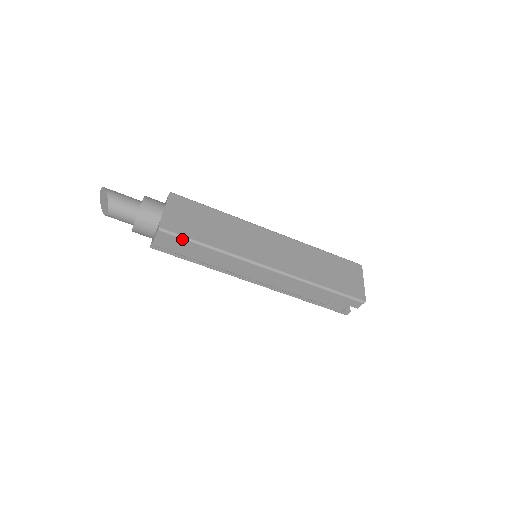
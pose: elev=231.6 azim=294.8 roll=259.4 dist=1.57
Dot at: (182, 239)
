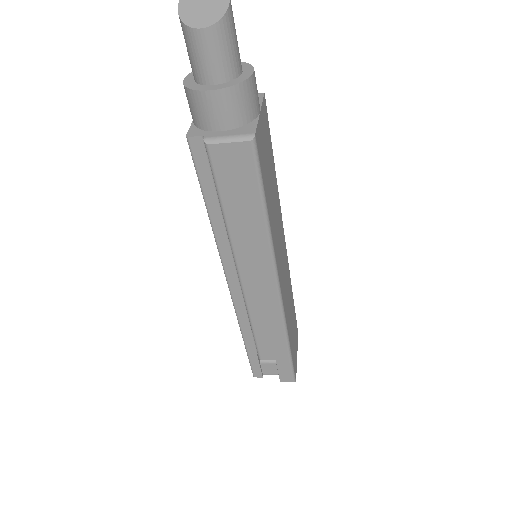
Dot at: (257, 178)
